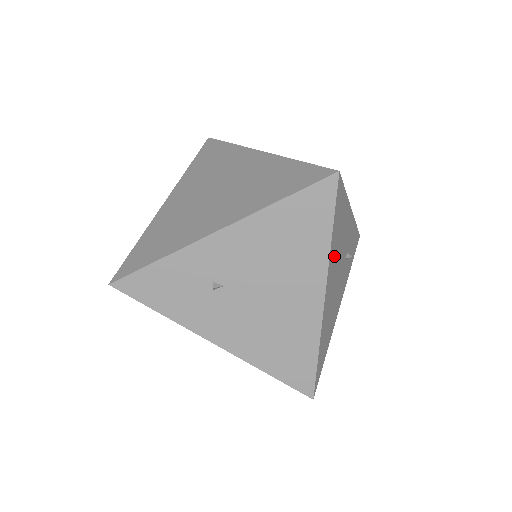
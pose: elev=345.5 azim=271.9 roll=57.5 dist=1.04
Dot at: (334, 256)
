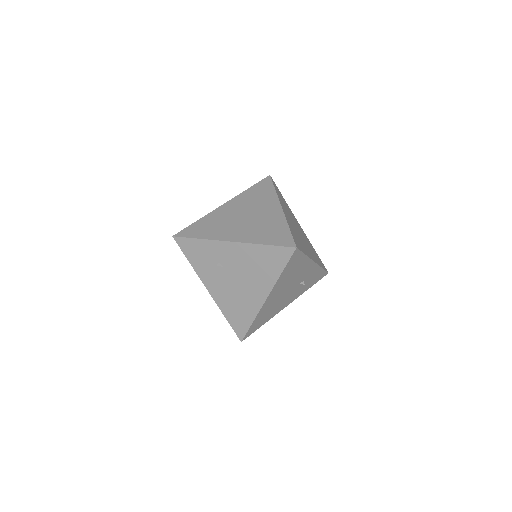
Dot at: (283, 282)
